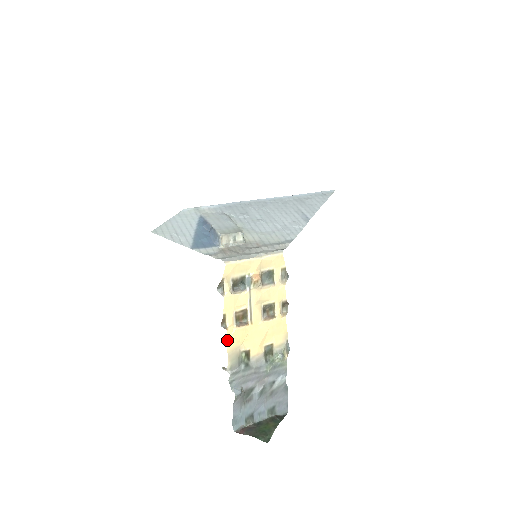
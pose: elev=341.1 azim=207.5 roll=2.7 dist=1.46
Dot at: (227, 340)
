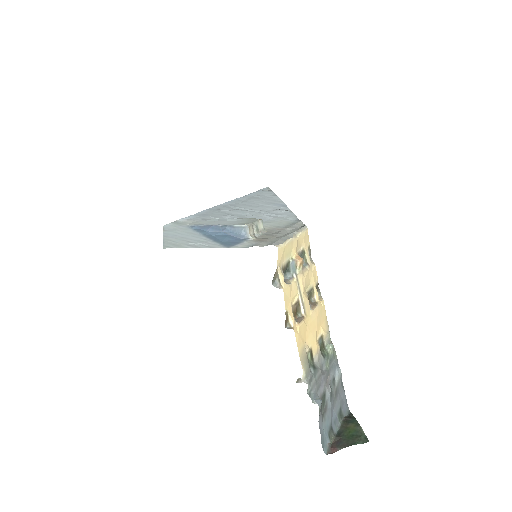
Dot at: occluded
